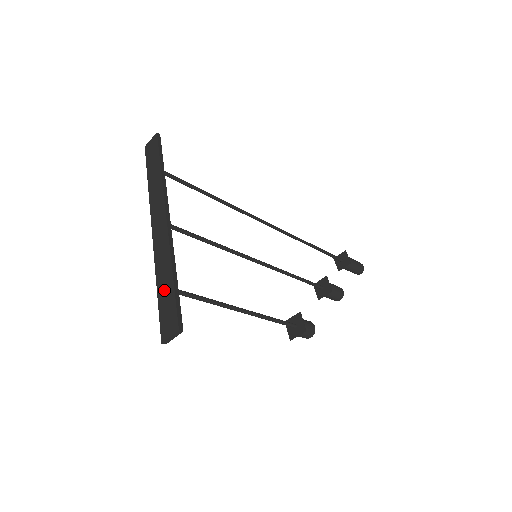
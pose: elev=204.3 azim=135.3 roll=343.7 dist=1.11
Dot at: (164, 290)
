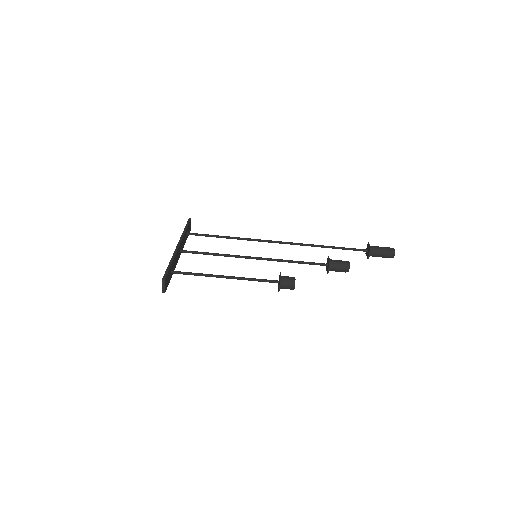
Dot at: occluded
